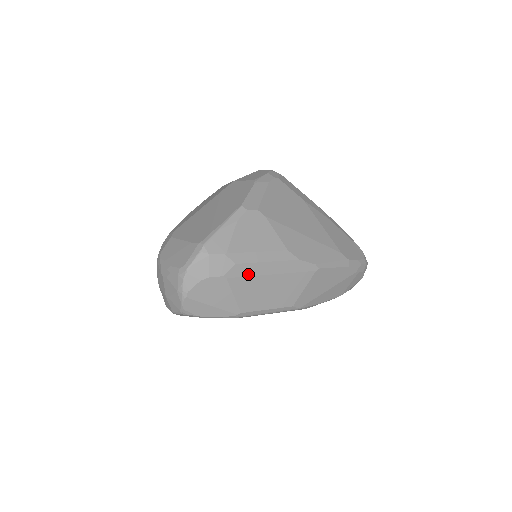
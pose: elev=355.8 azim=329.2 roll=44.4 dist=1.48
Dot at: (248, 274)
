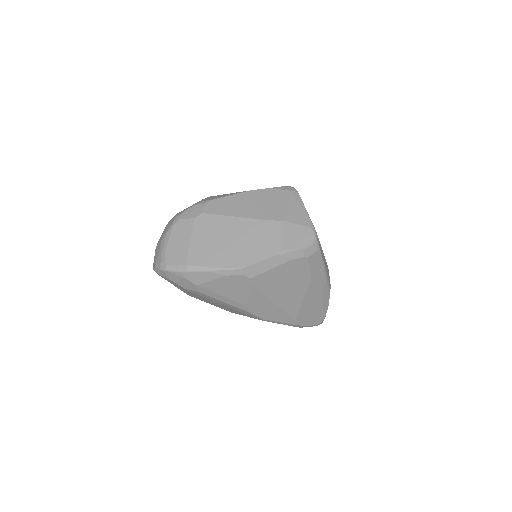
Dot at: (205, 297)
